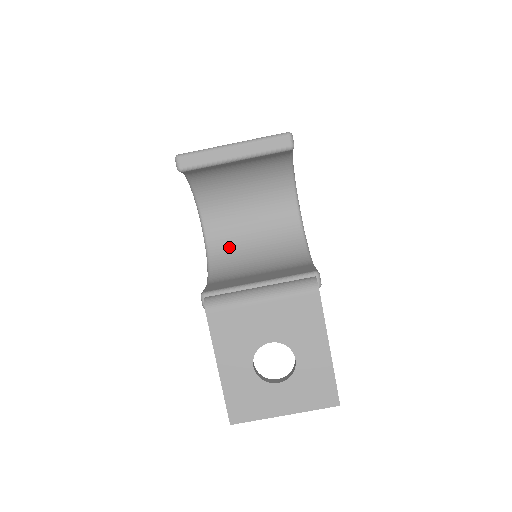
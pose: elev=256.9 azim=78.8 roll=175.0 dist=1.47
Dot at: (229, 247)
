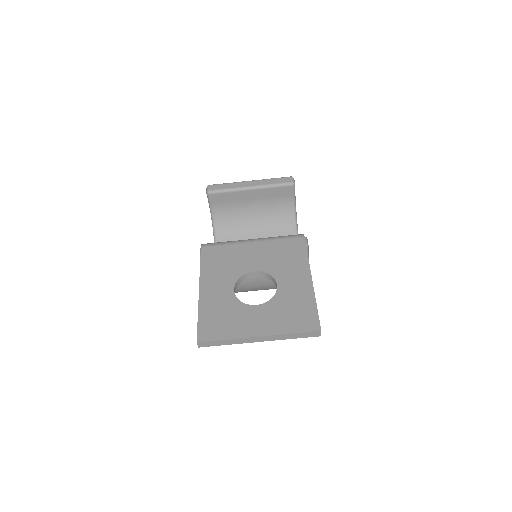
Dot at: occluded
